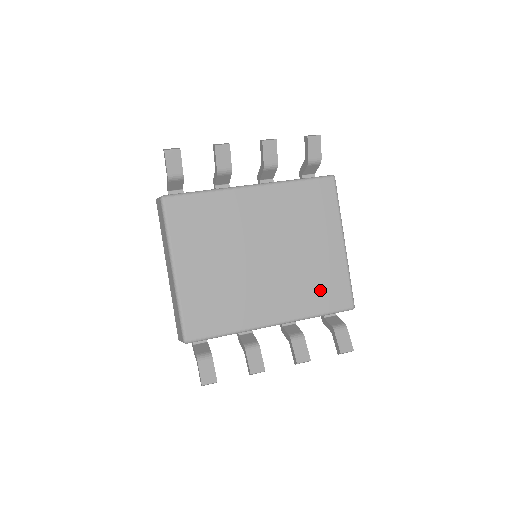
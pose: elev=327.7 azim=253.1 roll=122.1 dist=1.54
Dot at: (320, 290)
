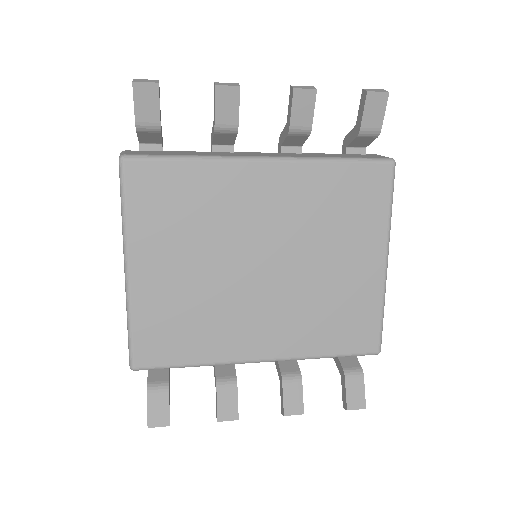
Dot at: (337, 324)
